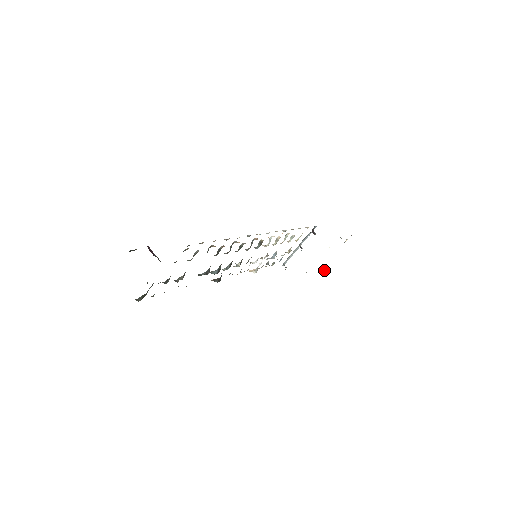
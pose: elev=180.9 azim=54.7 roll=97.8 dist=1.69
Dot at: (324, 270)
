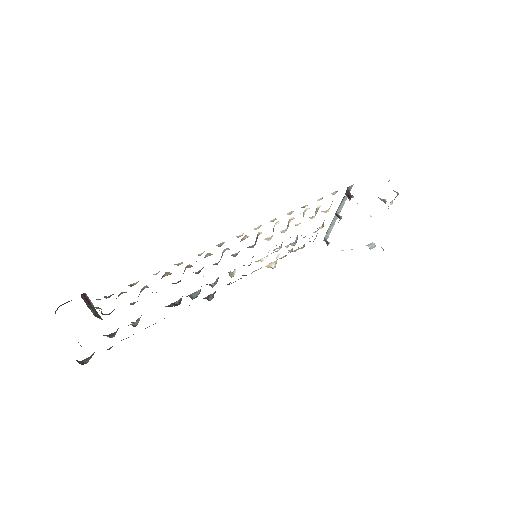
Dot at: (374, 244)
